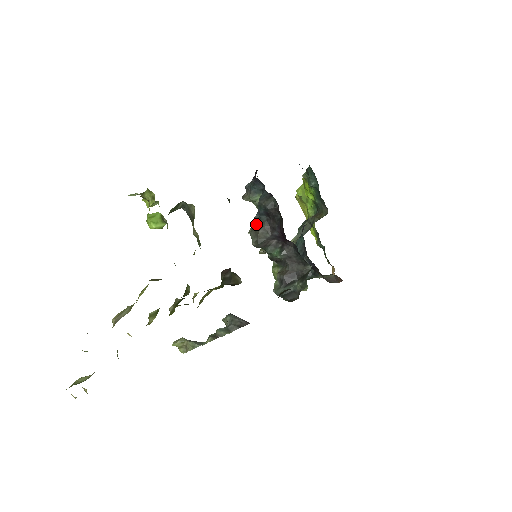
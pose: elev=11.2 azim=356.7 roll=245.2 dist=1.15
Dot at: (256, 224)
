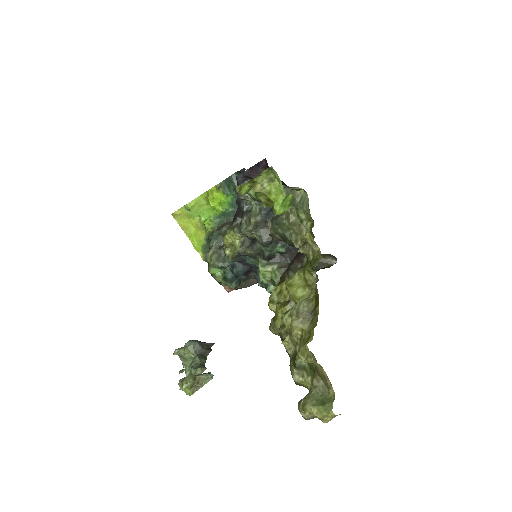
Dot at: (263, 221)
